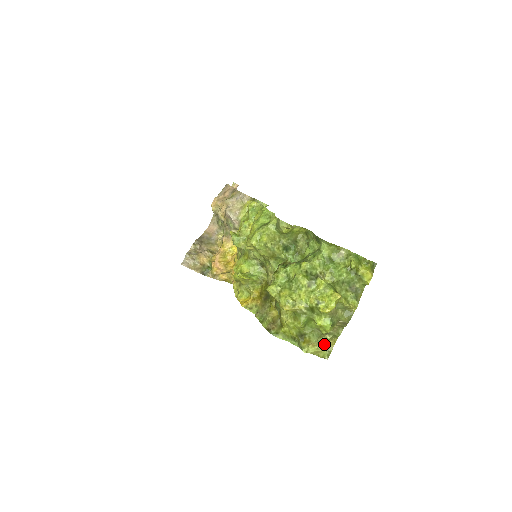
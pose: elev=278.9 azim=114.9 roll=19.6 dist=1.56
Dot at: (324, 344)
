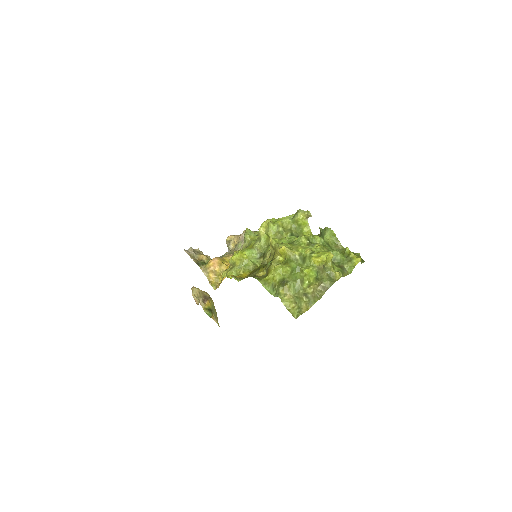
Dot at: (298, 303)
